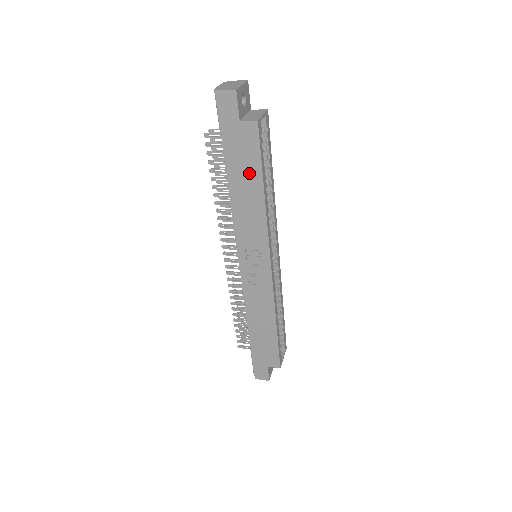
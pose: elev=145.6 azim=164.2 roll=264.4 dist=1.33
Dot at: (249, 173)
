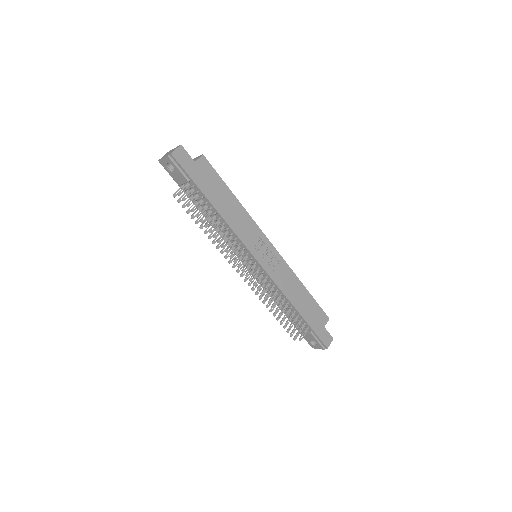
Dot at: (220, 191)
